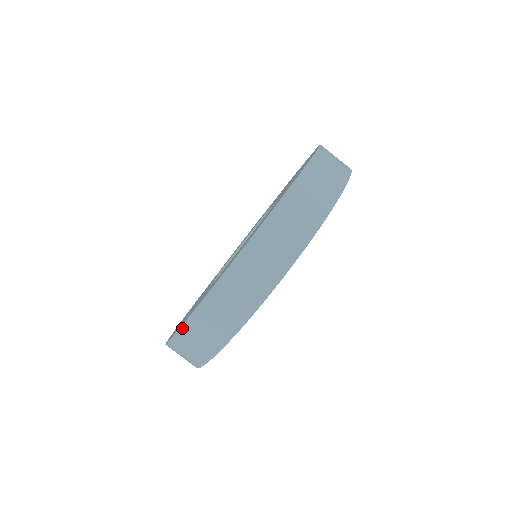
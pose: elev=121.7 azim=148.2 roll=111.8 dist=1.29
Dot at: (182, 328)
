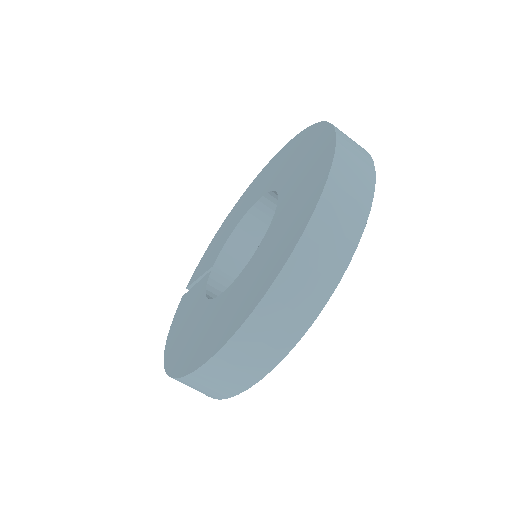
Dot at: (226, 346)
